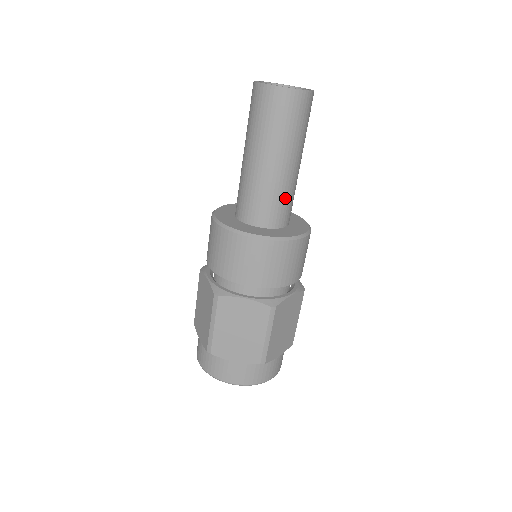
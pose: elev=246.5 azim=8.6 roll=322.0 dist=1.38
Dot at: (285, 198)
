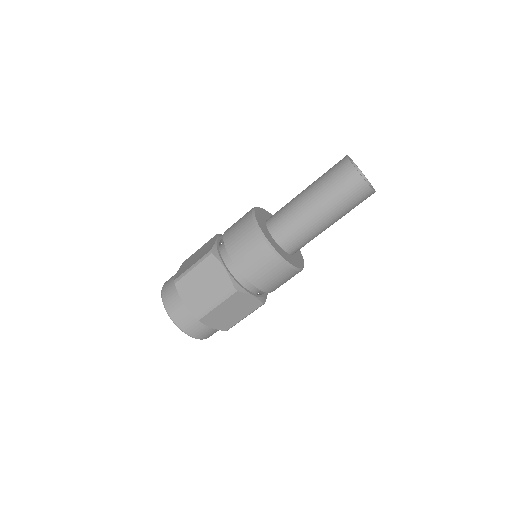
Dot at: (312, 239)
